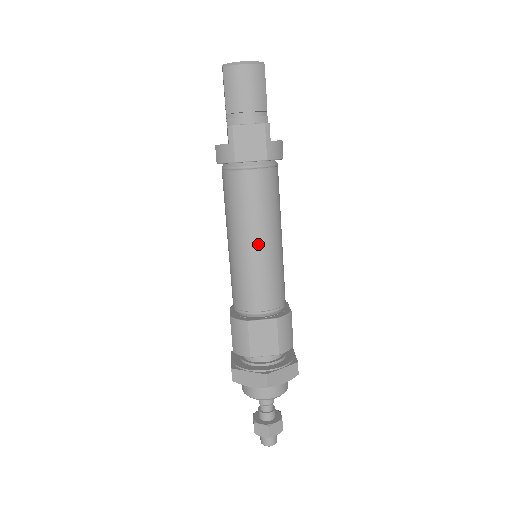
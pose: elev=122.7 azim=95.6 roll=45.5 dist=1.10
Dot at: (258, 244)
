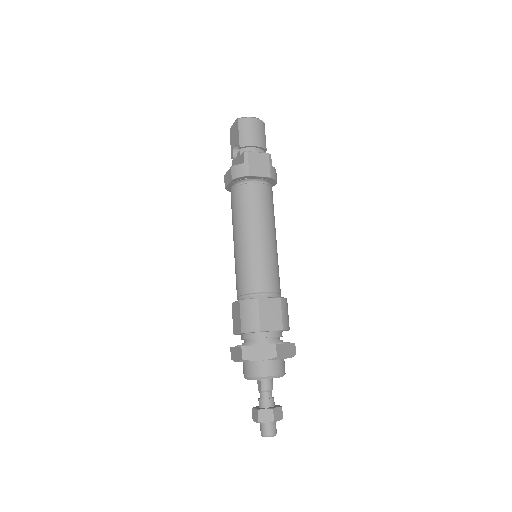
Dot at: (264, 237)
